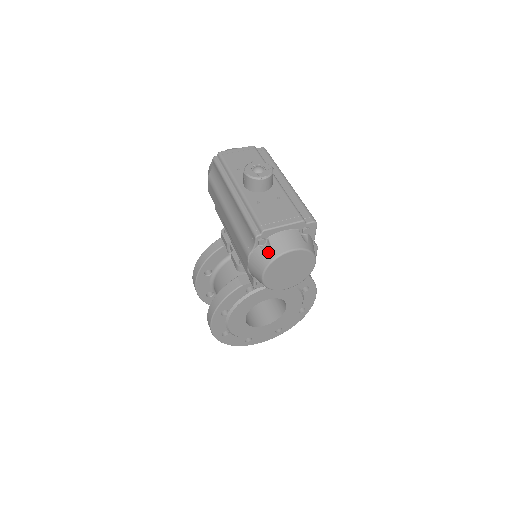
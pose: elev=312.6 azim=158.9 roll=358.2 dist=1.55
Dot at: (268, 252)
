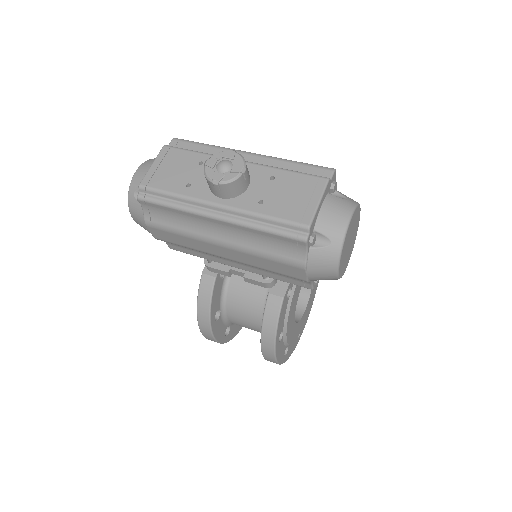
Dot at: (328, 244)
